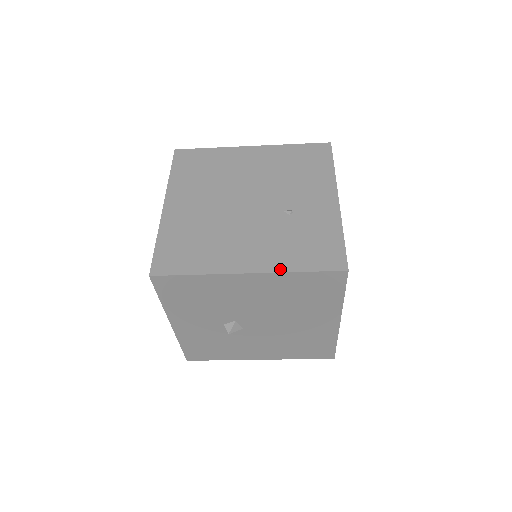
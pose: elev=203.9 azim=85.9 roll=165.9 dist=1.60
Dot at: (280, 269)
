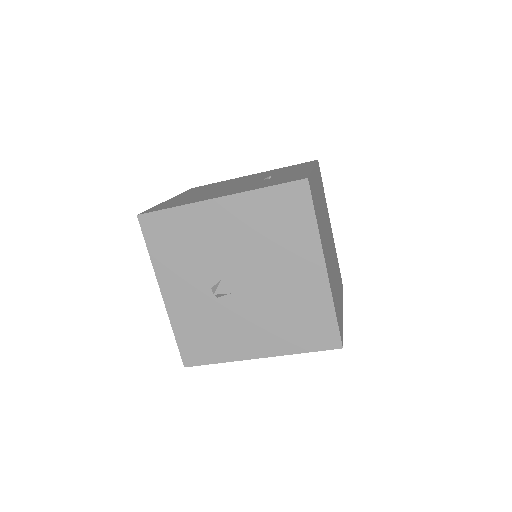
Dot at: (247, 190)
